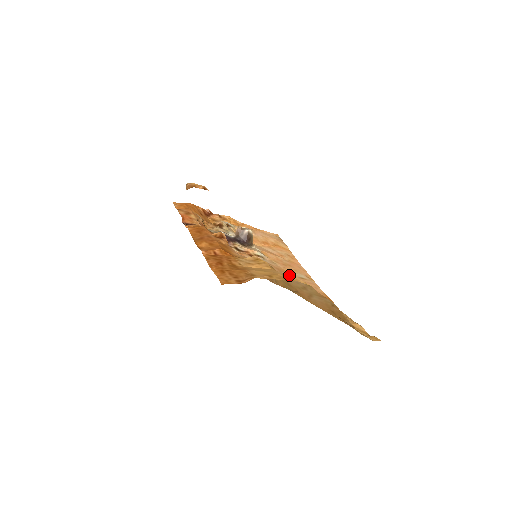
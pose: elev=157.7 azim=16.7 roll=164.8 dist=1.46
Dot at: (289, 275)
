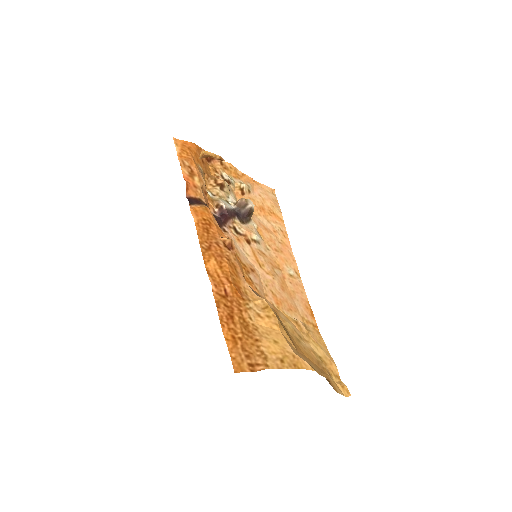
Dot at: (280, 273)
